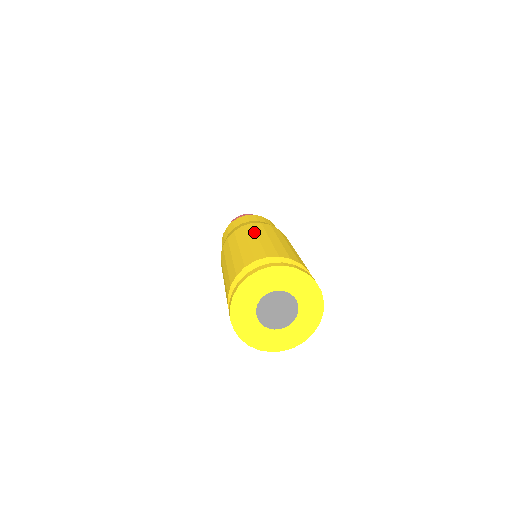
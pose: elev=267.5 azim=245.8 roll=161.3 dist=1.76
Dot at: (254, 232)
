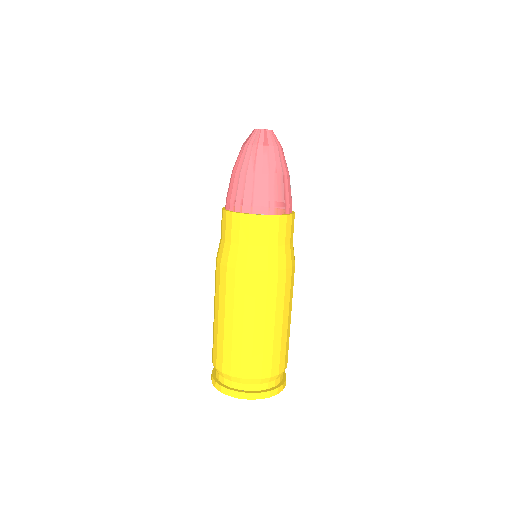
Dot at: (265, 306)
